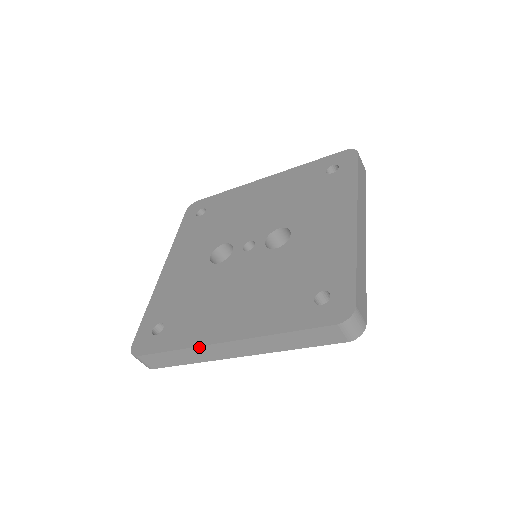
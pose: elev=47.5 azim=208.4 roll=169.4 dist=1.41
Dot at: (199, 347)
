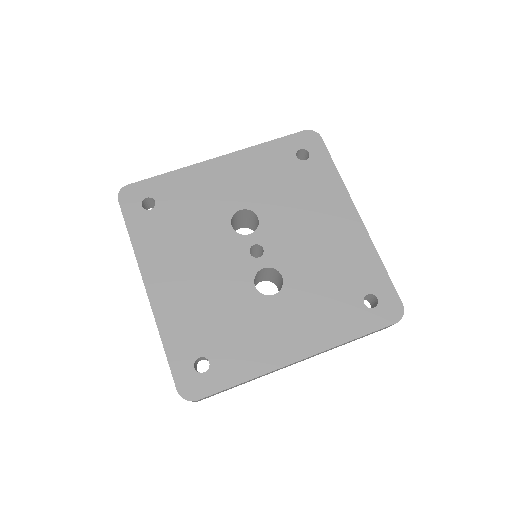
Dot at: (138, 263)
